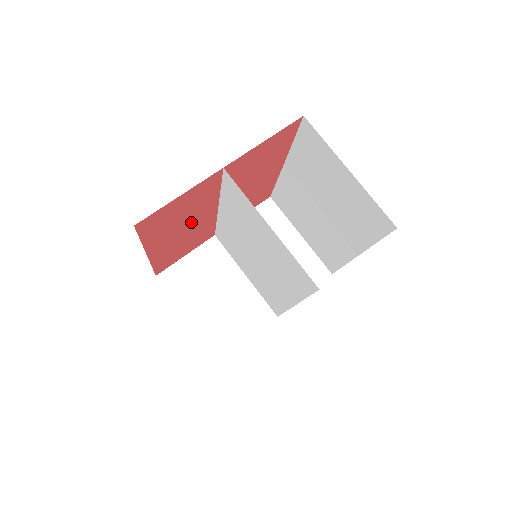
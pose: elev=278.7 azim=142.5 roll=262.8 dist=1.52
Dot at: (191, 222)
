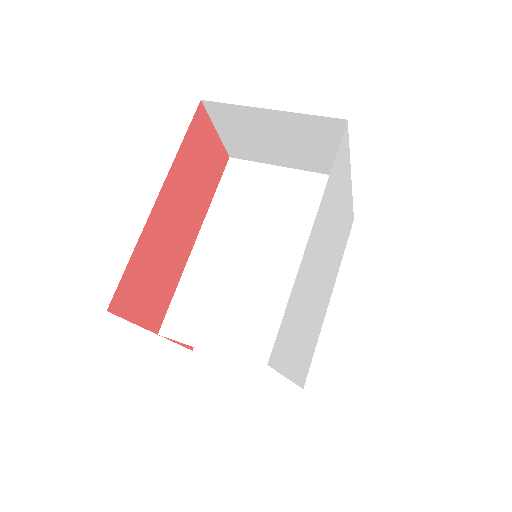
Dot at: (187, 215)
